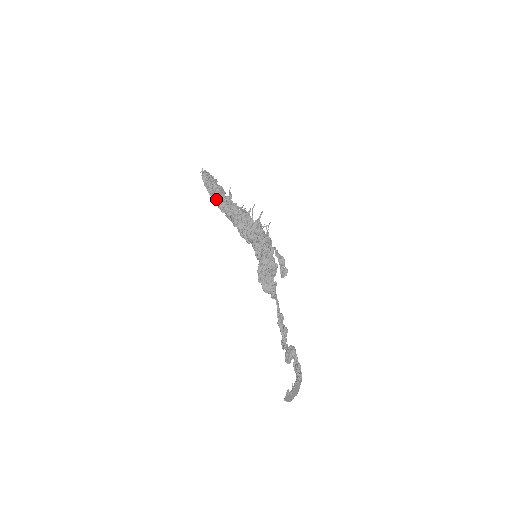
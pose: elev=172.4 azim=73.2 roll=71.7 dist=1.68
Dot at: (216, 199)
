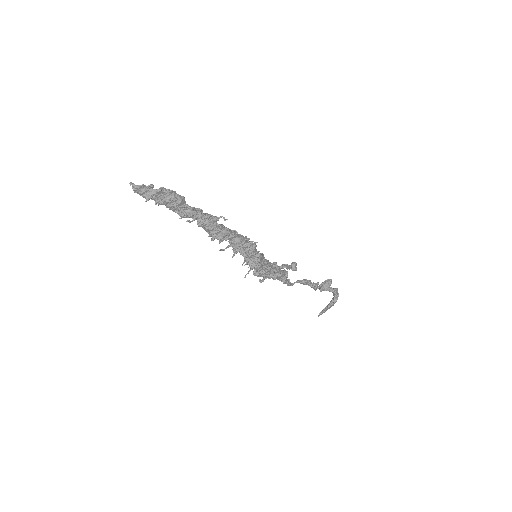
Dot at: (176, 212)
